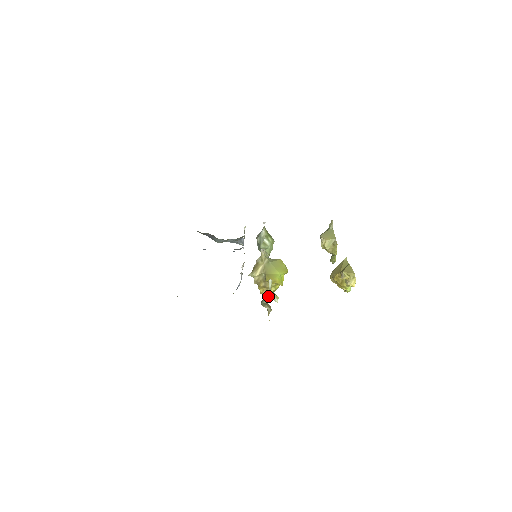
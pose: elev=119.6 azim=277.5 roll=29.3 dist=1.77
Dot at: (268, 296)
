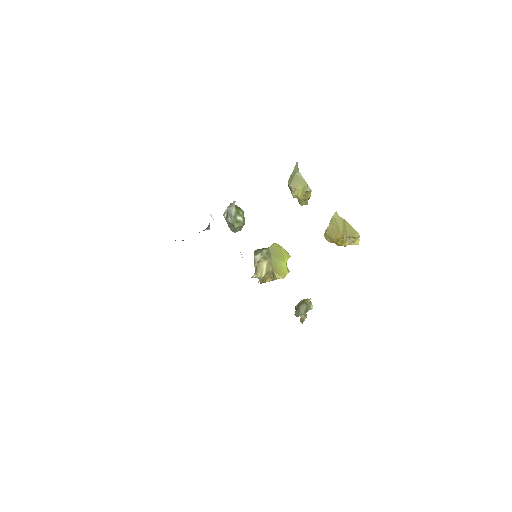
Dot at: (305, 309)
